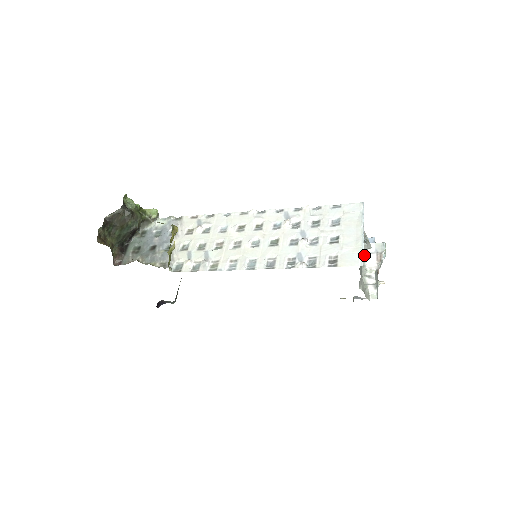
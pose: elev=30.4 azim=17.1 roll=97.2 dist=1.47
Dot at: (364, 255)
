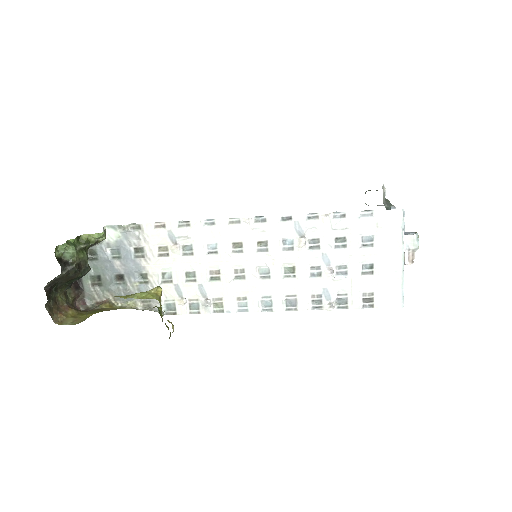
Dot at: occluded
